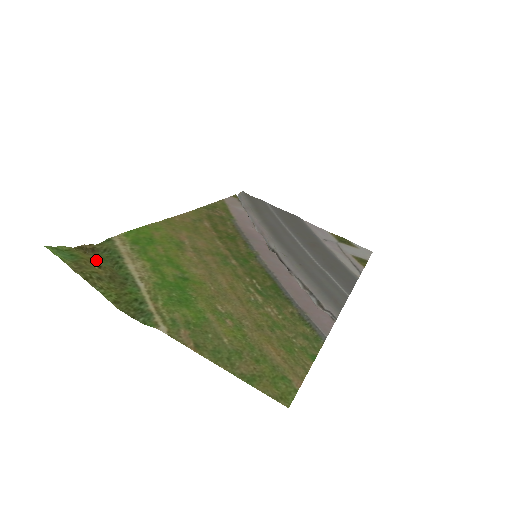
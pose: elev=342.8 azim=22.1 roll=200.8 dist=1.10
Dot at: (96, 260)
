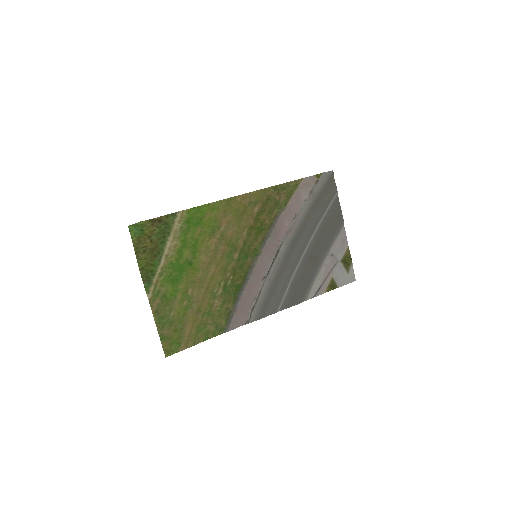
Dot at: (154, 233)
